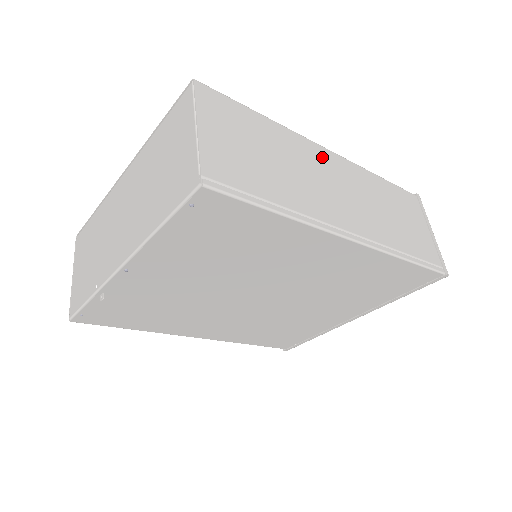
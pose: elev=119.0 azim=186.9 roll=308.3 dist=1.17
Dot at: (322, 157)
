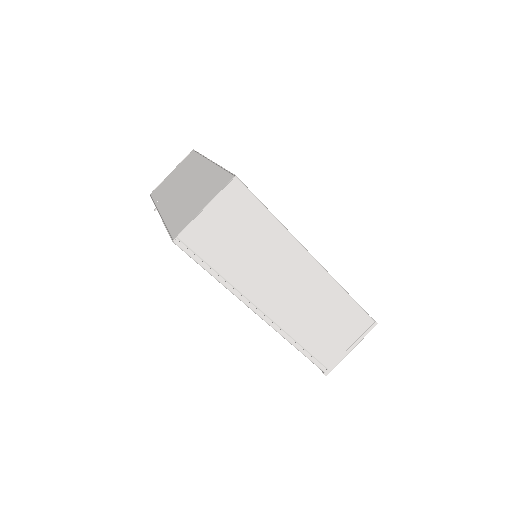
Dot at: (299, 261)
